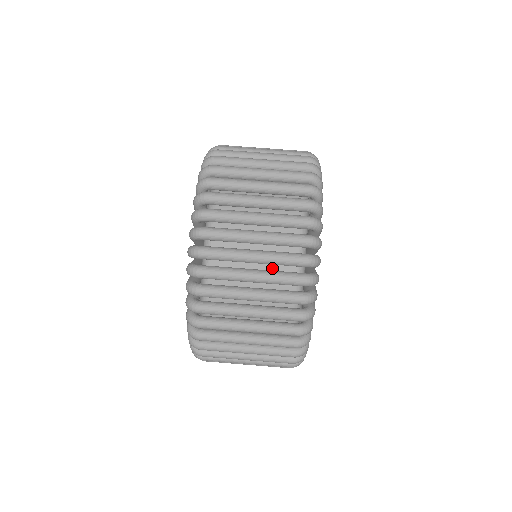
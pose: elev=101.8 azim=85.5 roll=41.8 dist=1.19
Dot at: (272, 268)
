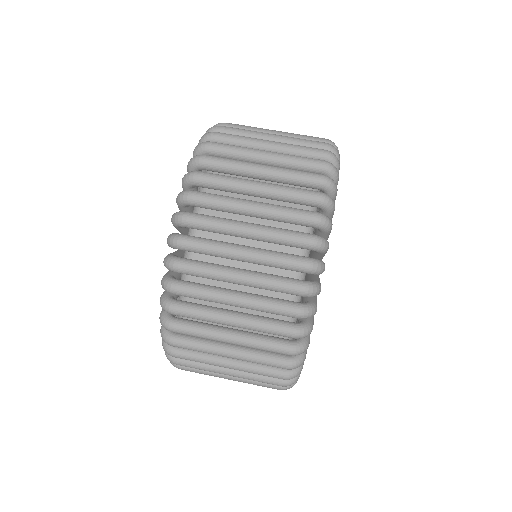
Dot at: occluded
